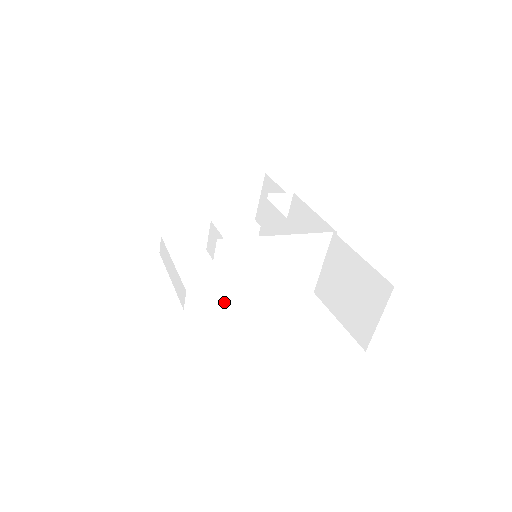
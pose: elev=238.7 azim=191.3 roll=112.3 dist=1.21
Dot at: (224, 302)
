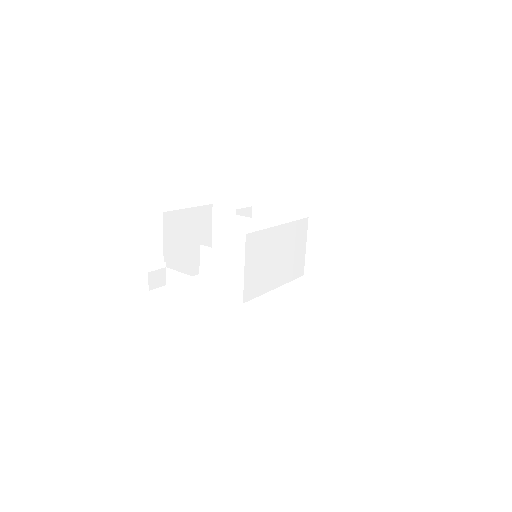
Dot at: (254, 296)
